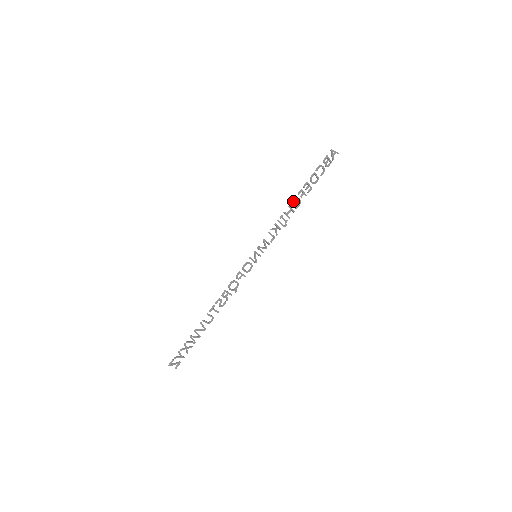
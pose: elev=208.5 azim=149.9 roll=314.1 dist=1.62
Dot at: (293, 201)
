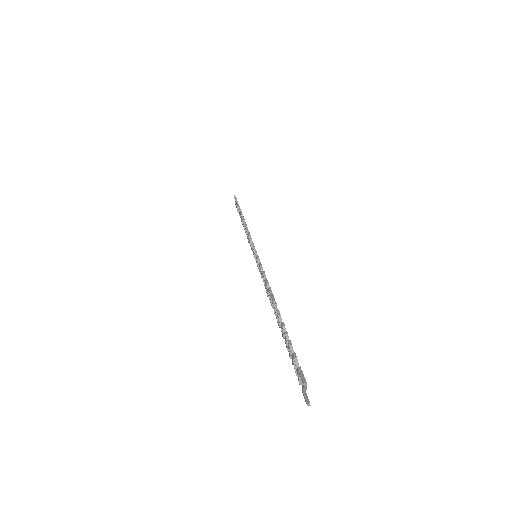
Dot at: (243, 217)
